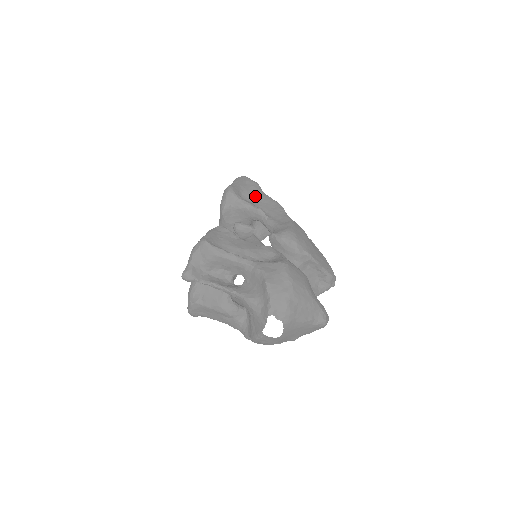
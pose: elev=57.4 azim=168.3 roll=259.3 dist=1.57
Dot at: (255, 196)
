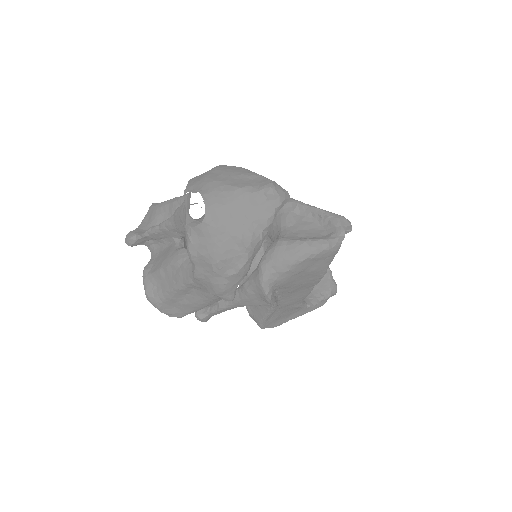
Dot at: occluded
